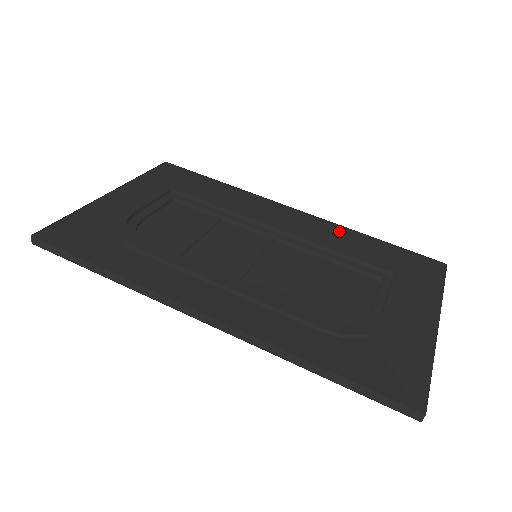
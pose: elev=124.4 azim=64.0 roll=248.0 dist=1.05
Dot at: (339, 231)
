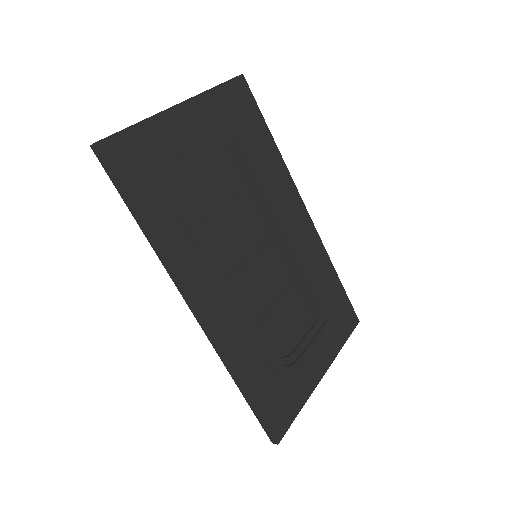
Dot at: (321, 255)
